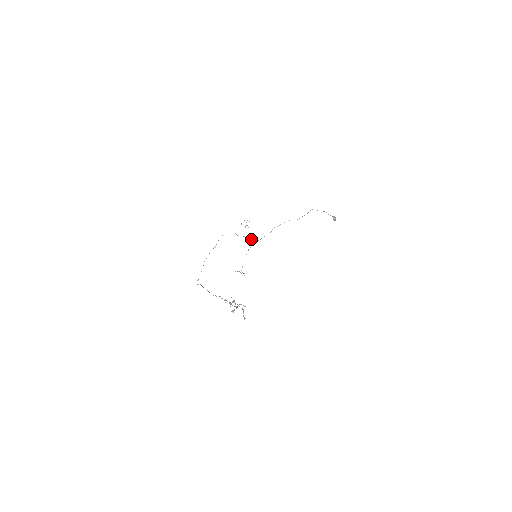
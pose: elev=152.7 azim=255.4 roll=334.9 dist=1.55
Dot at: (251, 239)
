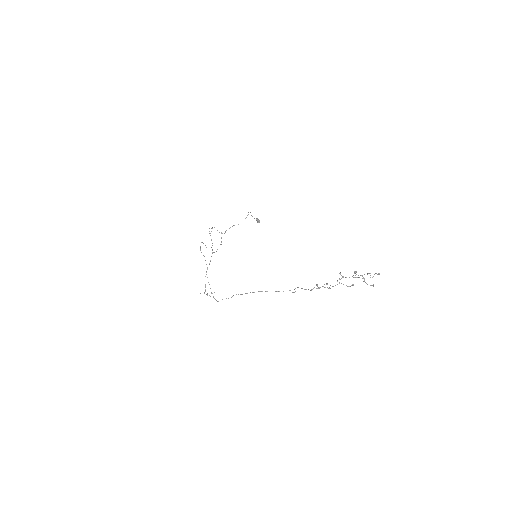
Dot at: occluded
